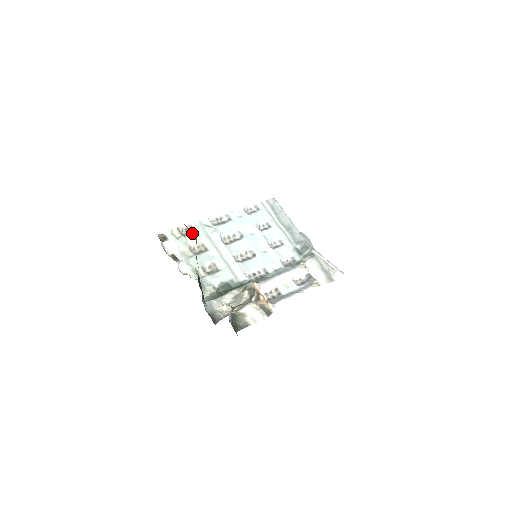
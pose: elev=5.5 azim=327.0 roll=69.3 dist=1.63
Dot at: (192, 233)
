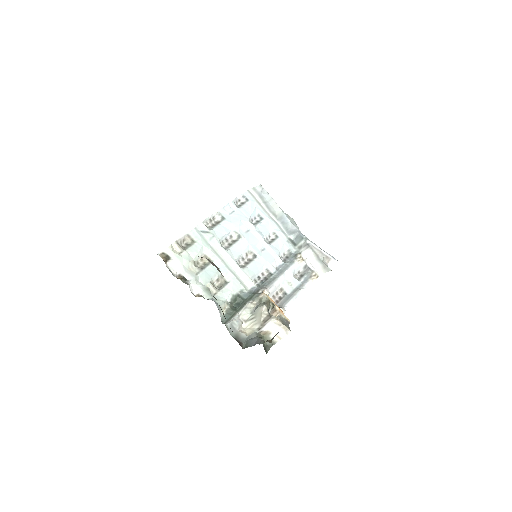
Dot at: (217, 268)
